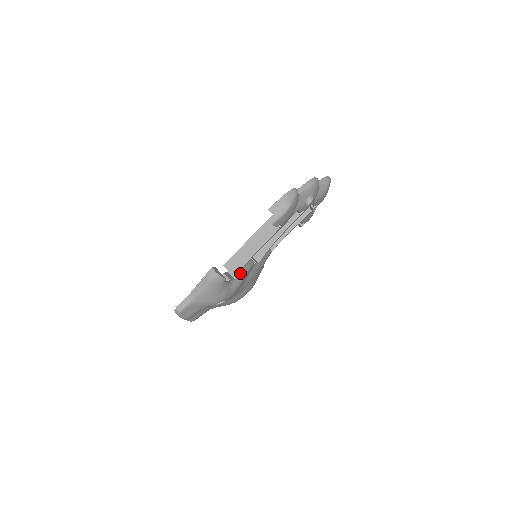
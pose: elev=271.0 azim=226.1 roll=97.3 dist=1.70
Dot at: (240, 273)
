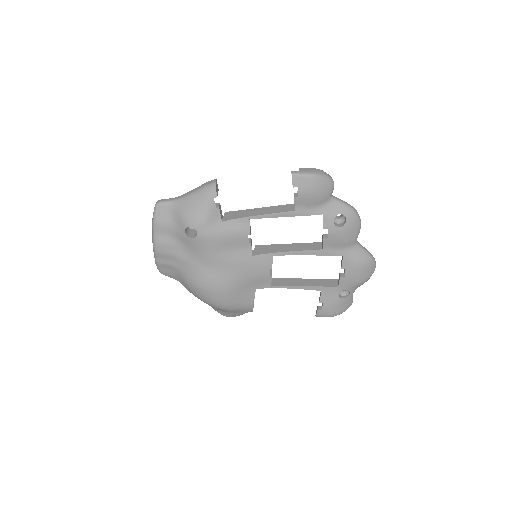
Dot at: (231, 223)
